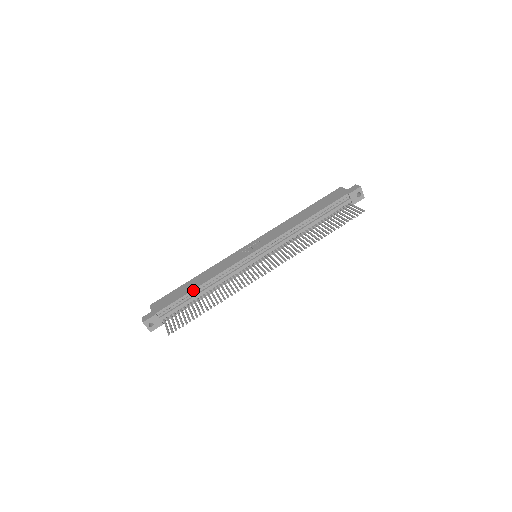
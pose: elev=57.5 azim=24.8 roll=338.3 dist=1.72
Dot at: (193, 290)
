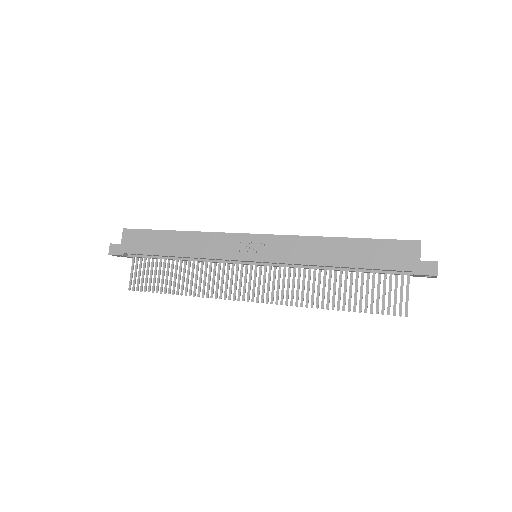
Dot at: (168, 256)
